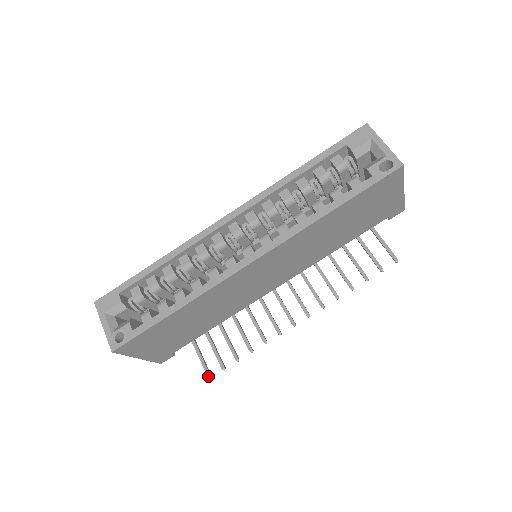
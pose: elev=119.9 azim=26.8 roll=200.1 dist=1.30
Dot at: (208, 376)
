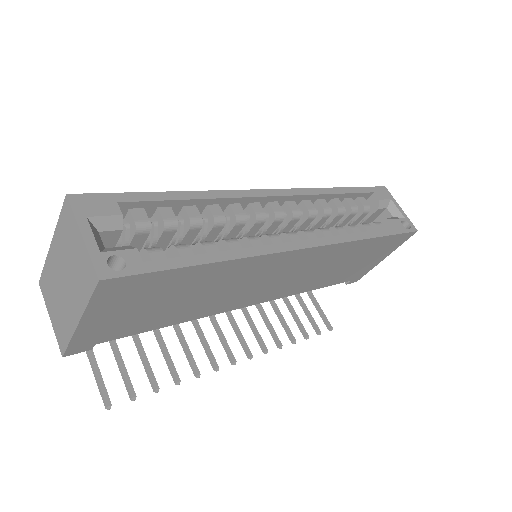
Dot at: (108, 404)
